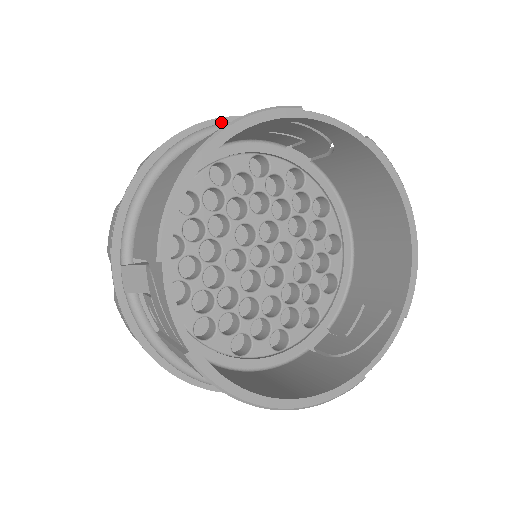
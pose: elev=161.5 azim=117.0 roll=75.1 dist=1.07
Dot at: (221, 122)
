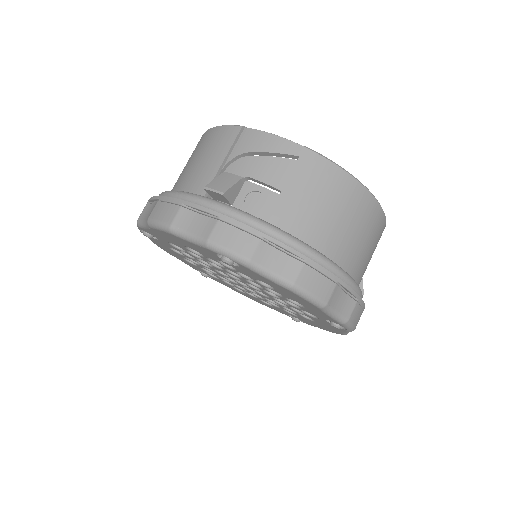
Dot at: occluded
